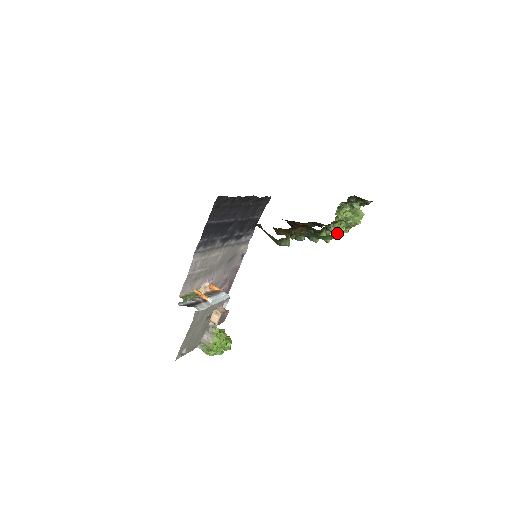
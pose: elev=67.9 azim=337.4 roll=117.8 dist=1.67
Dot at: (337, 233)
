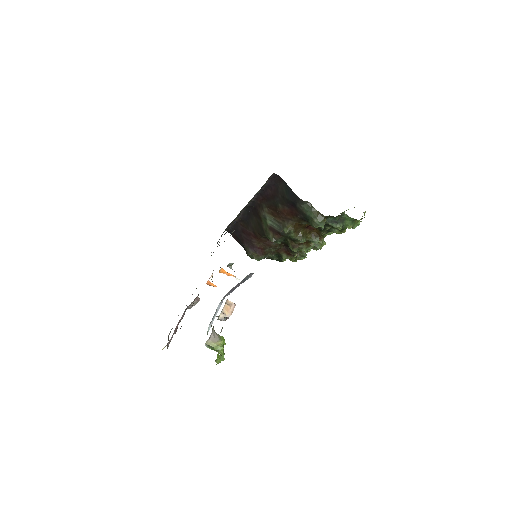
Dot at: (358, 221)
